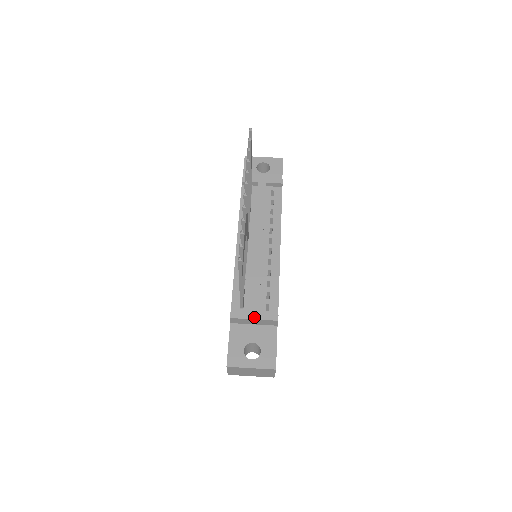
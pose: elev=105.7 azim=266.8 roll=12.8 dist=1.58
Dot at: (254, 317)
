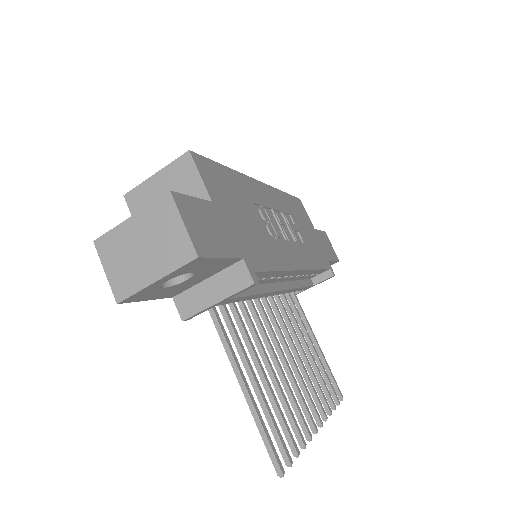
Dot at: occluded
